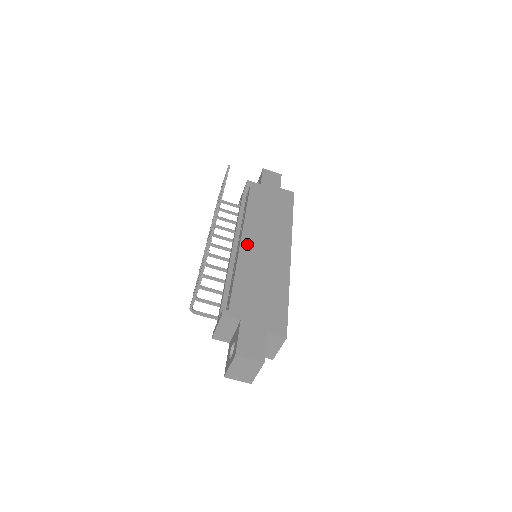
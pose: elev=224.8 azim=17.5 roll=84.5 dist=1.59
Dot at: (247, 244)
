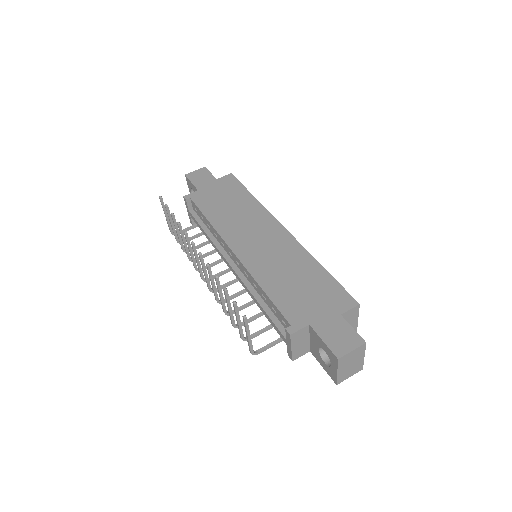
Dot at: (243, 253)
